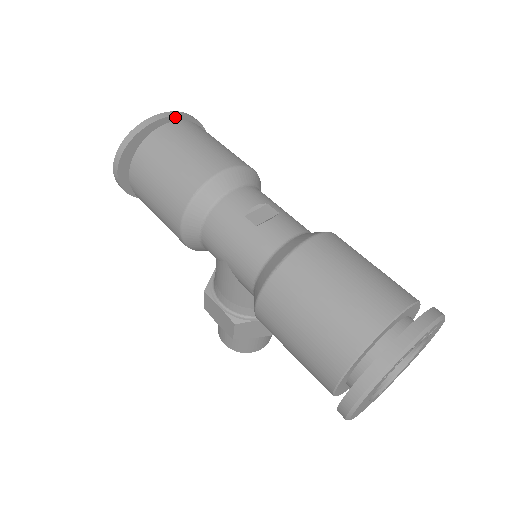
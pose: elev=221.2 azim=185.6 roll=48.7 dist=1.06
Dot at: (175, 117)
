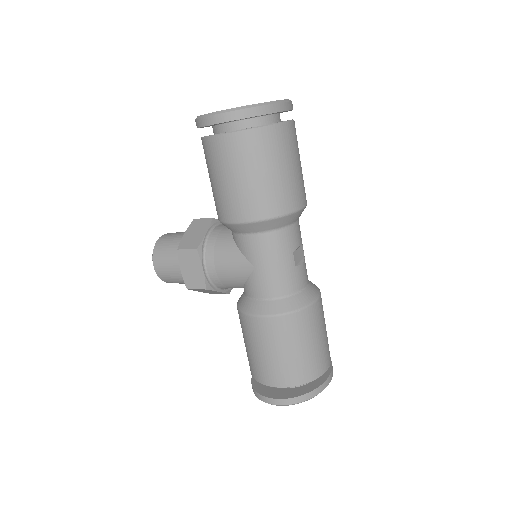
Dot at: occluded
